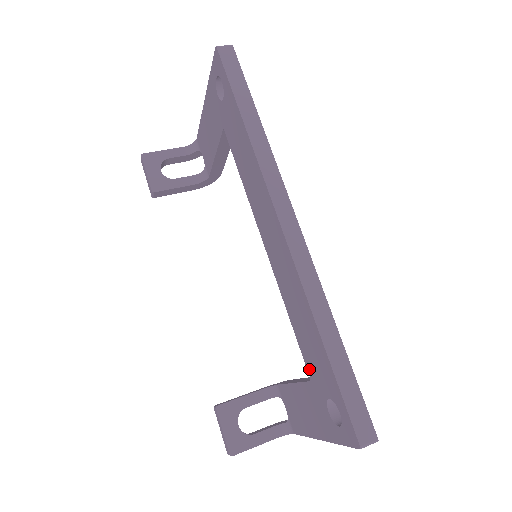
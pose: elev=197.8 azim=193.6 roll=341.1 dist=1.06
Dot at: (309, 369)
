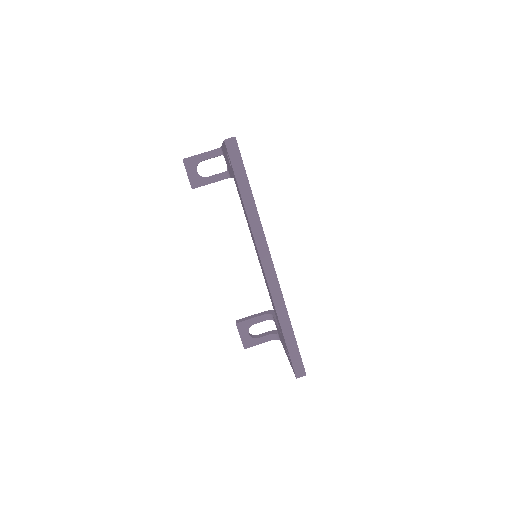
Dot at: (280, 330)
